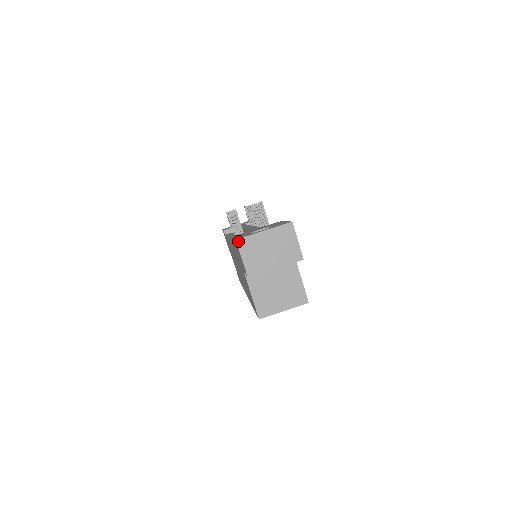
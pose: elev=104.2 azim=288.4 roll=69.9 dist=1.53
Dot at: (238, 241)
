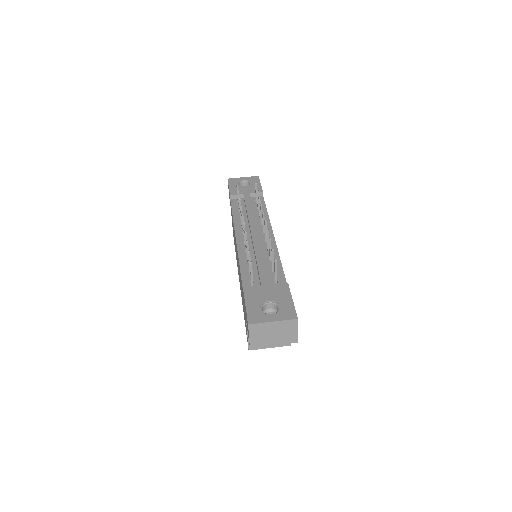
Dot at: (250, 326)
